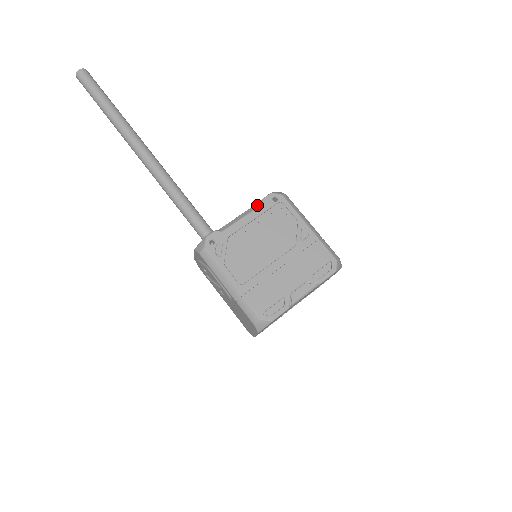
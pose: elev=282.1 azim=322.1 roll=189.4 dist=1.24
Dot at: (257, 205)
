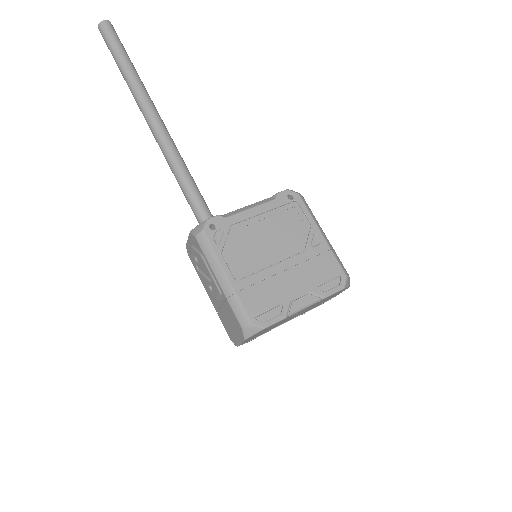
Dot at: (269, 199)
